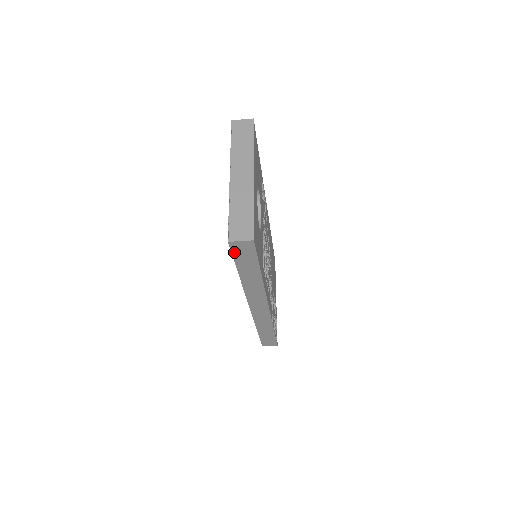
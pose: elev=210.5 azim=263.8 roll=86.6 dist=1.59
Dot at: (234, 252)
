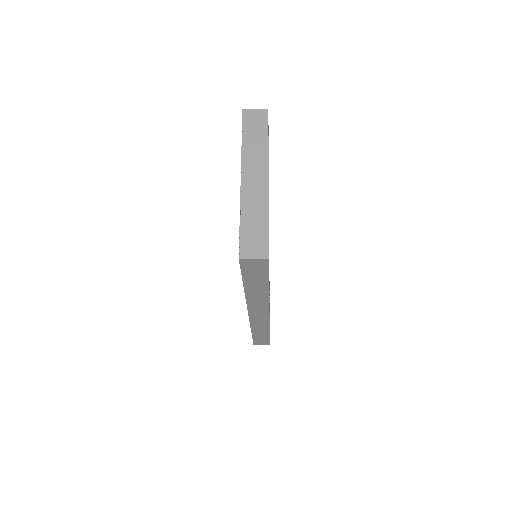
Dot at: (243, 268)
